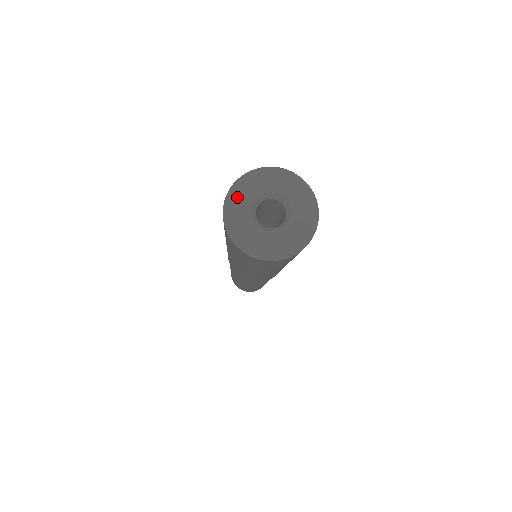
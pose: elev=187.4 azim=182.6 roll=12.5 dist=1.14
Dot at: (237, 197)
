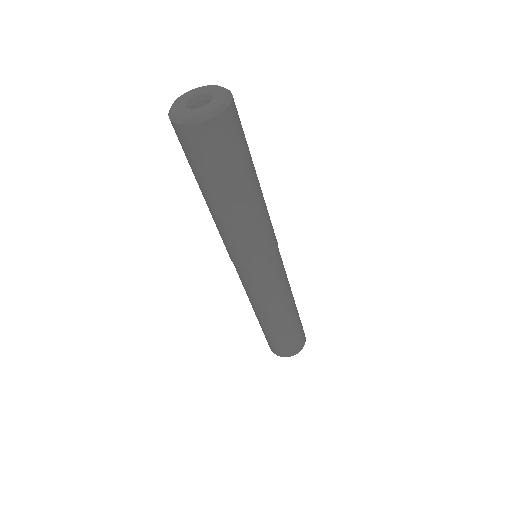
Dot at: (181, 98)
